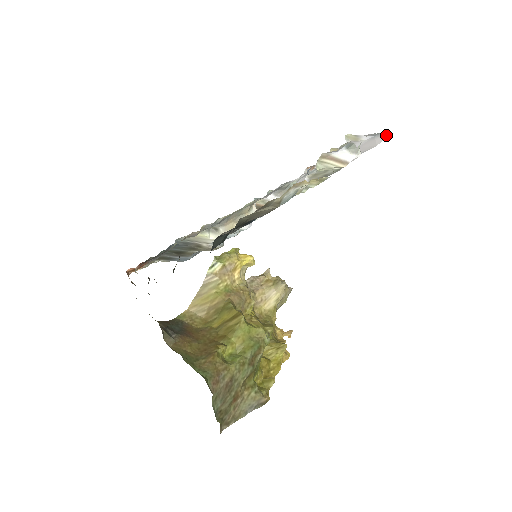
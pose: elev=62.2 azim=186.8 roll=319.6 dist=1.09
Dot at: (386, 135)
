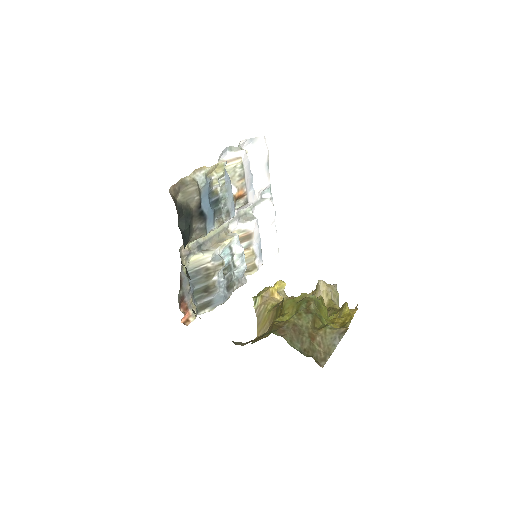
Dot at: (262, 139)
